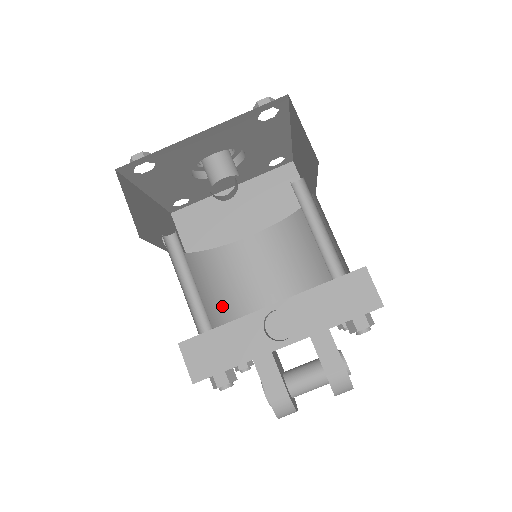
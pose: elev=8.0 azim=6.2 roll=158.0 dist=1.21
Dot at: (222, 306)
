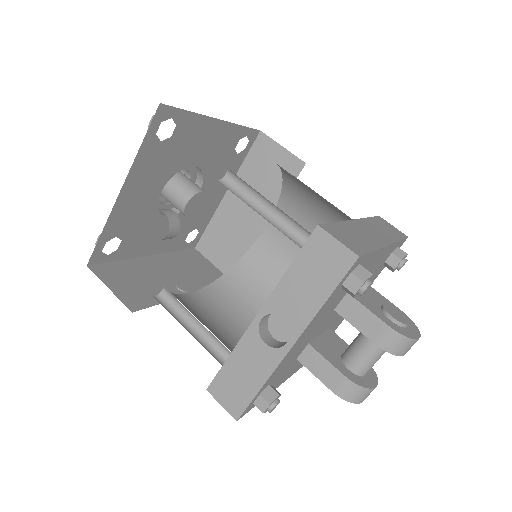
Dot at: occluded
